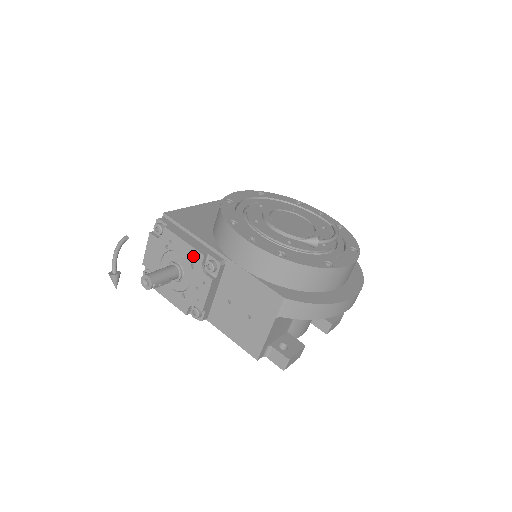
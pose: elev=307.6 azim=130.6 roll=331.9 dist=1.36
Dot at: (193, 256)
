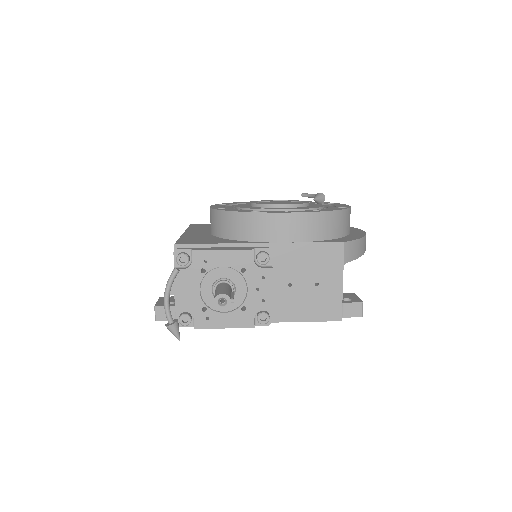
Dot at: (240, 259)
